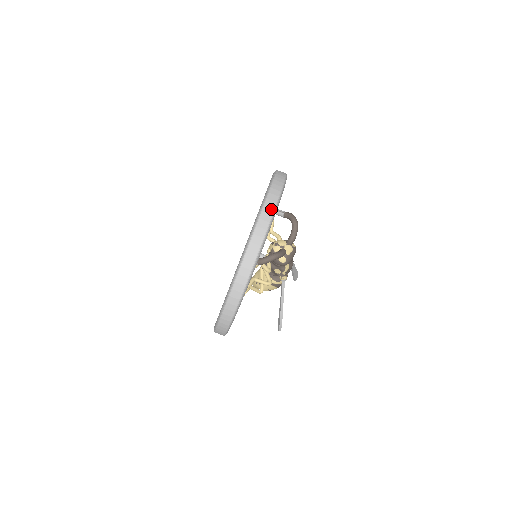
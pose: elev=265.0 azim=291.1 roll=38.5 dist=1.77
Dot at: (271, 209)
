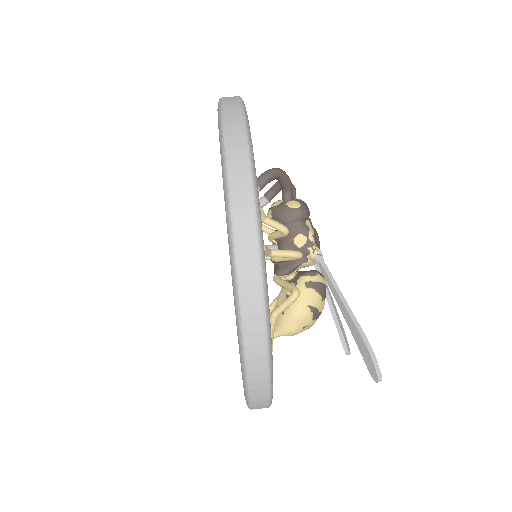
Dot at: occluded
